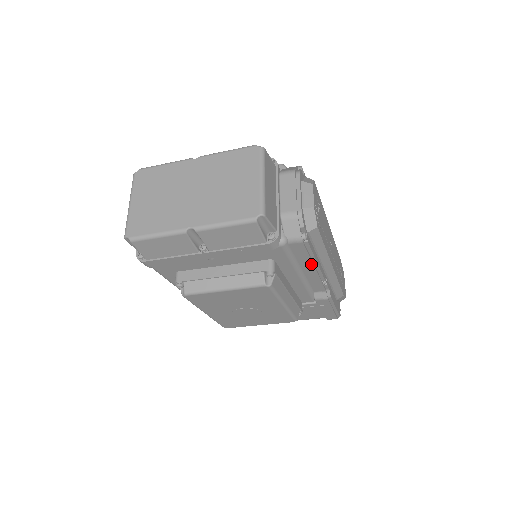
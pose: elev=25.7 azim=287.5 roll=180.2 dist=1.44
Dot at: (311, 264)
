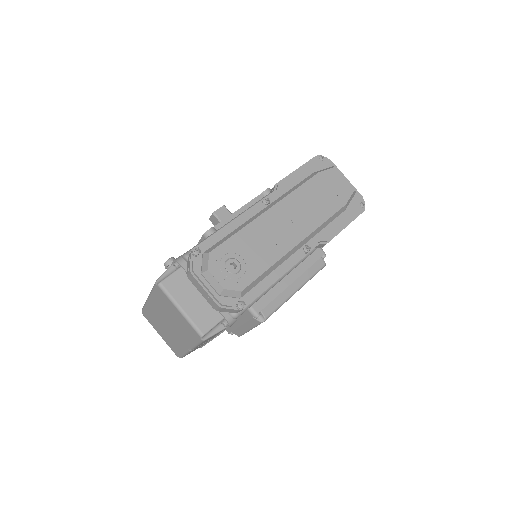
Dot at: (274, 282)
